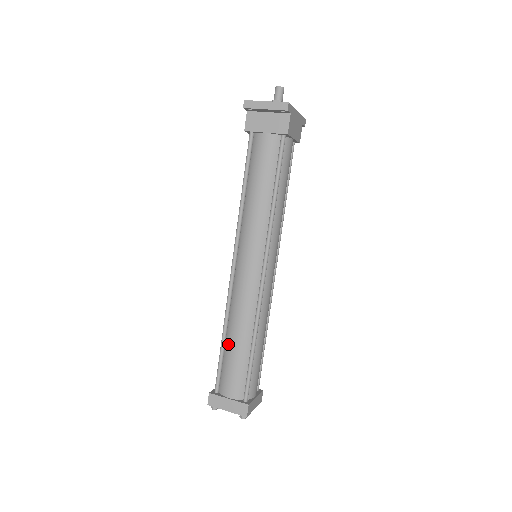
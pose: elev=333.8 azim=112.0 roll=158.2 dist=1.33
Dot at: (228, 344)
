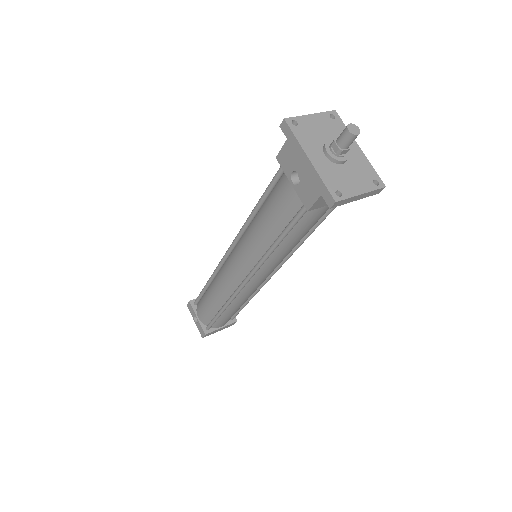
Dot at: (226, 312)
